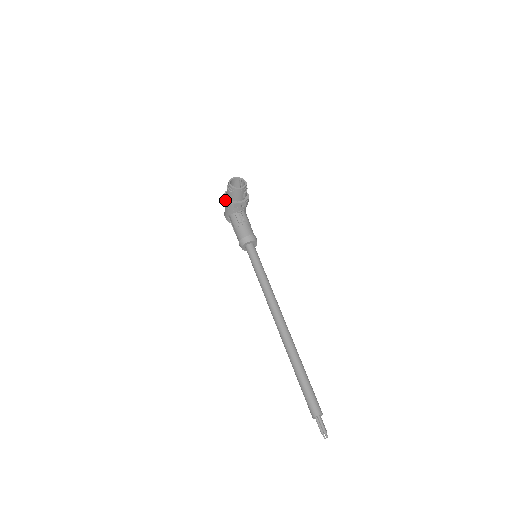
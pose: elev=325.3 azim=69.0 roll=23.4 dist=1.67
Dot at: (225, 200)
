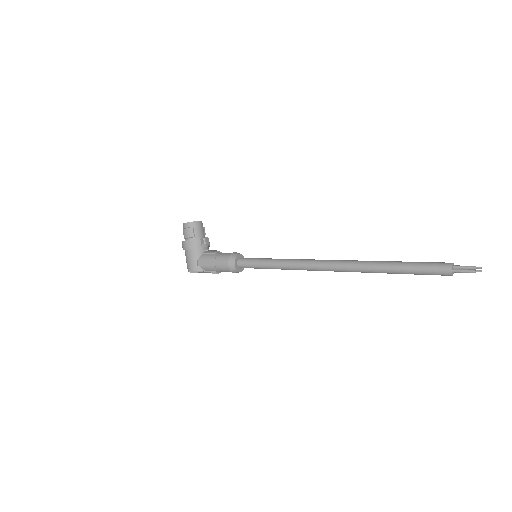
Dot at: (188, 242)
